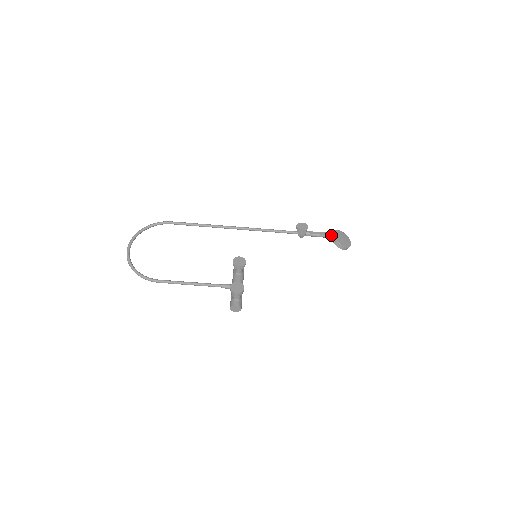
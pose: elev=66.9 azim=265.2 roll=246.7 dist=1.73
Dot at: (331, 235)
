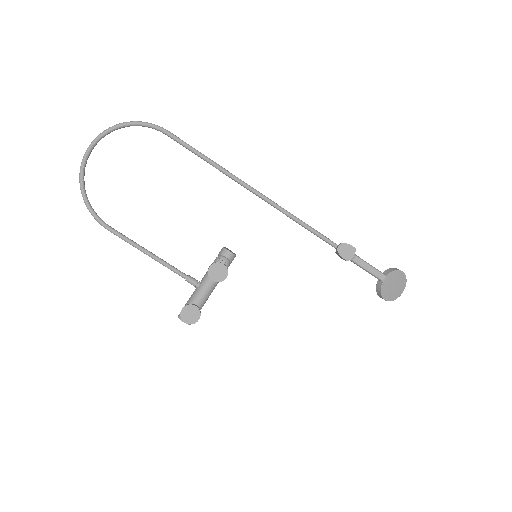
Dot at: (380, 278)
